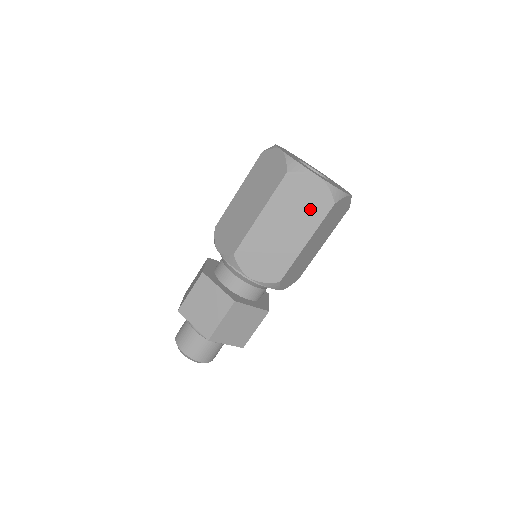
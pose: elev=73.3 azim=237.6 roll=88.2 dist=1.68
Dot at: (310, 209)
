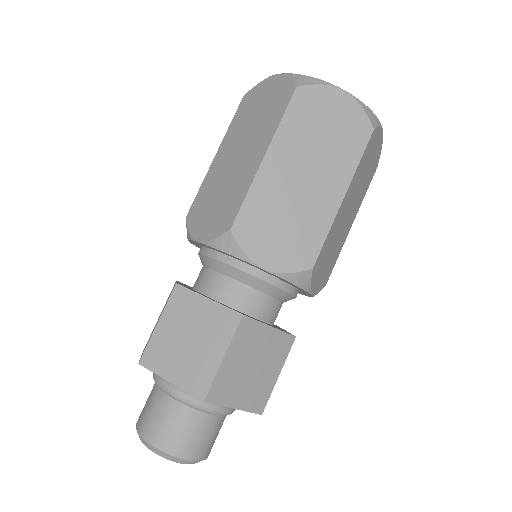
Dot at: (340, 141)
